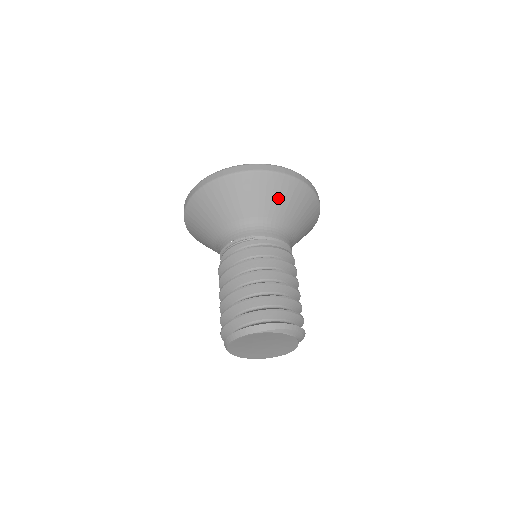
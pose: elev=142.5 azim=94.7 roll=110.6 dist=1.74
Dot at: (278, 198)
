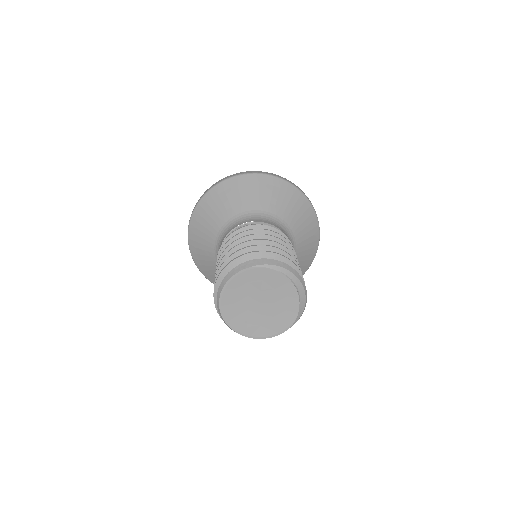
Dot at: (277, 197)
